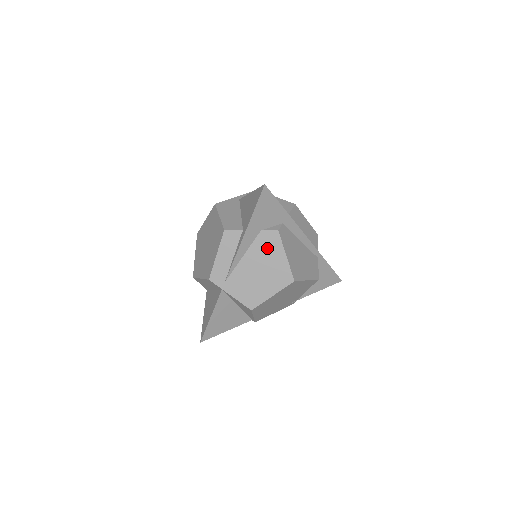
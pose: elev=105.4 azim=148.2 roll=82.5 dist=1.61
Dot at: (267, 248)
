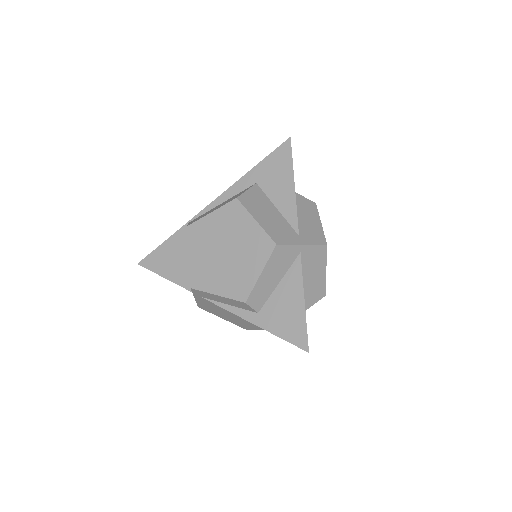
Dot at: occluded
